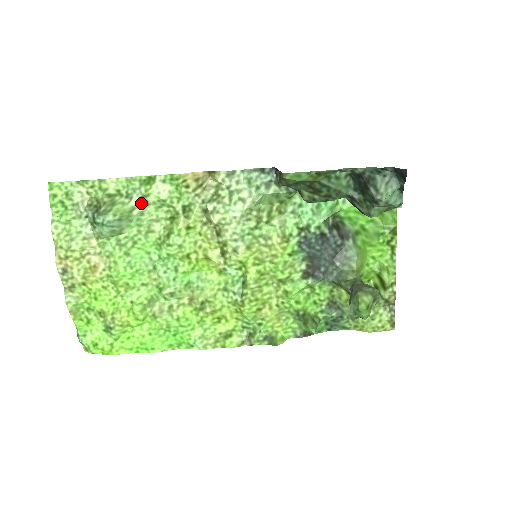
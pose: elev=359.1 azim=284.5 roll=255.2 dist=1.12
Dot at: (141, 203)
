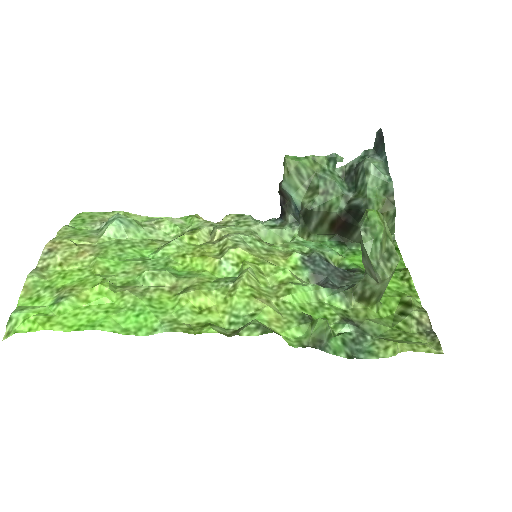
Dot at: (154, 226)
